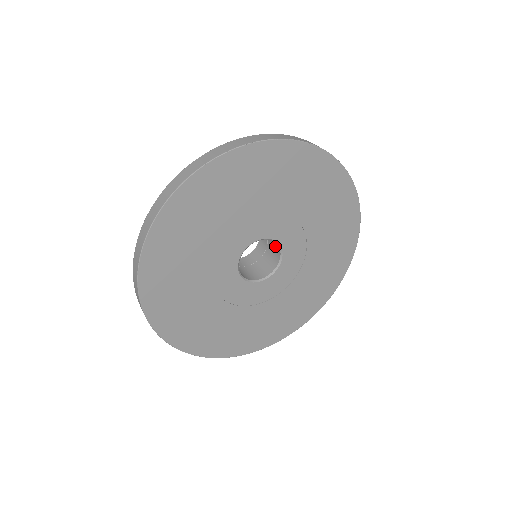
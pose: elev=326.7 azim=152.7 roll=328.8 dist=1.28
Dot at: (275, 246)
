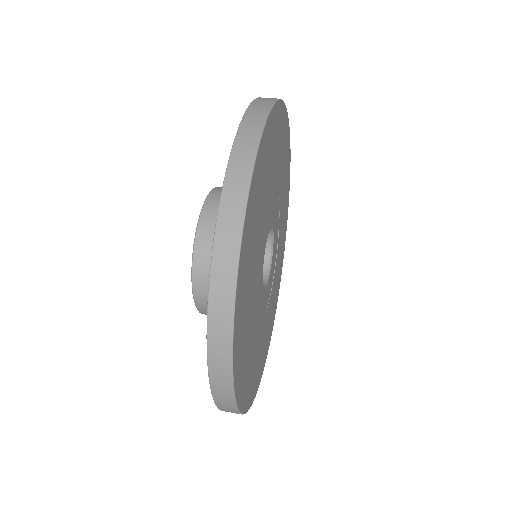
Dot at: occluded
